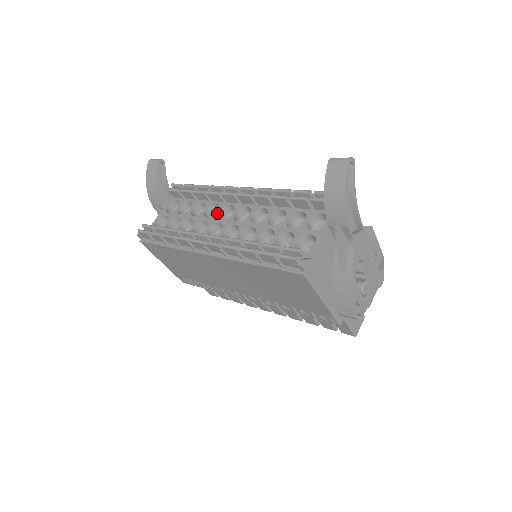
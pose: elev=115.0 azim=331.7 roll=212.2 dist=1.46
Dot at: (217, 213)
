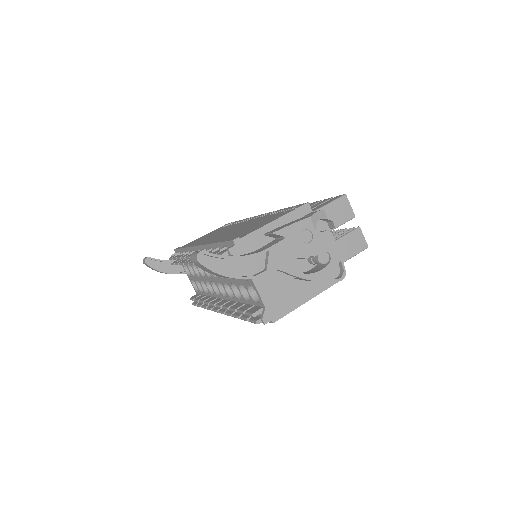
Dot at: occluded
